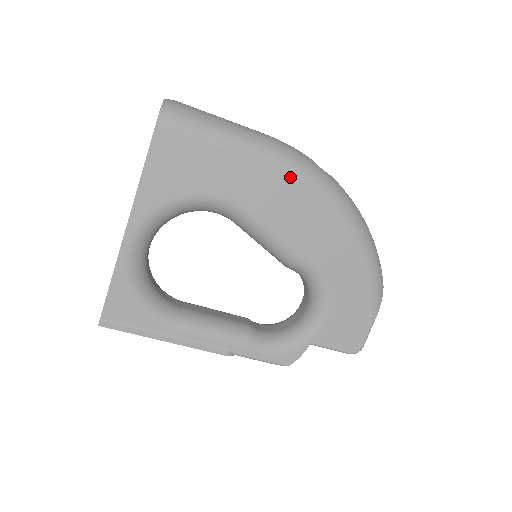
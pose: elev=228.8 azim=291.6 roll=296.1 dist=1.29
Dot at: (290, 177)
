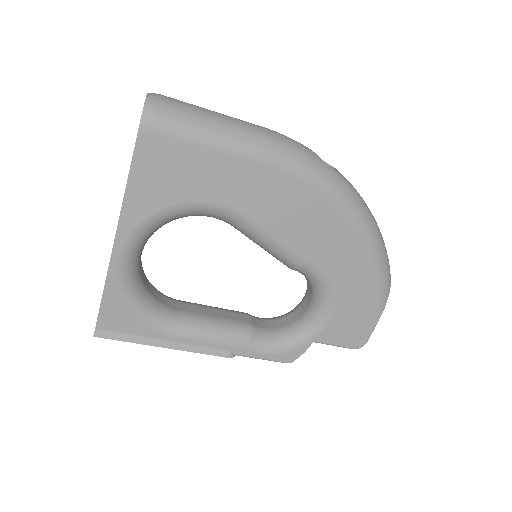
Dot at: (292, 179)
